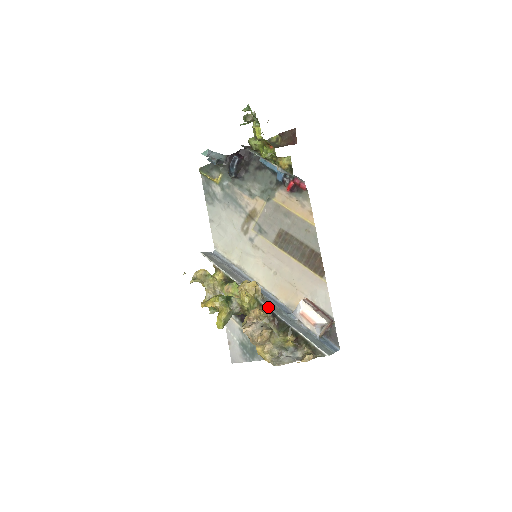
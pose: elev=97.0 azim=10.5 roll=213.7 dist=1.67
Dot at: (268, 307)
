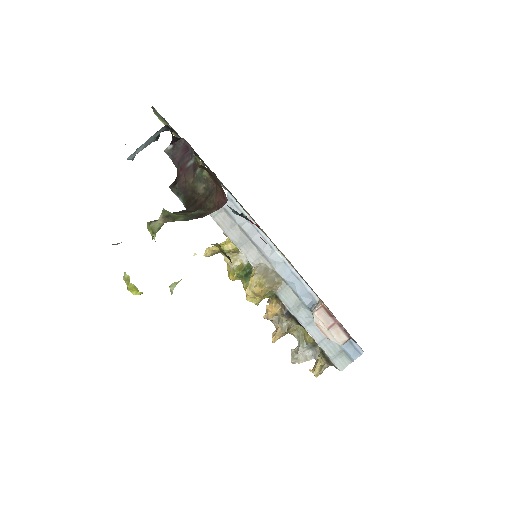
Dot at: (283, 303)
